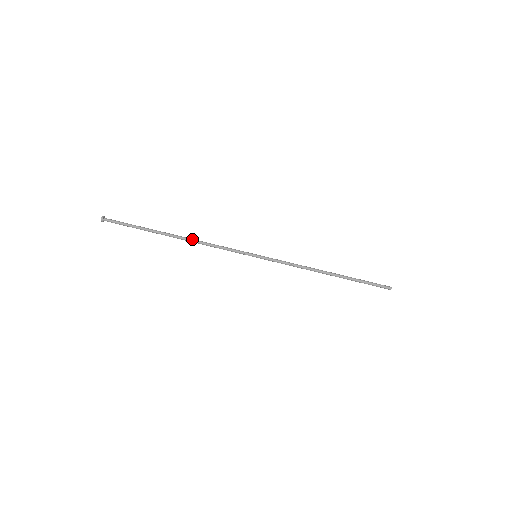
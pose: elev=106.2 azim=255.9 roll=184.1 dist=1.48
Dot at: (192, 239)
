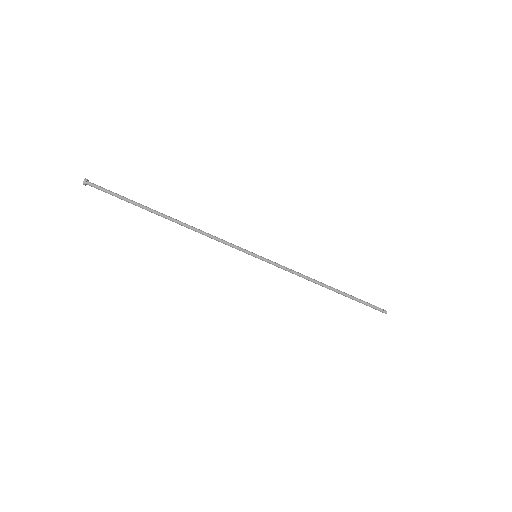
Dot at: (189, 225)
